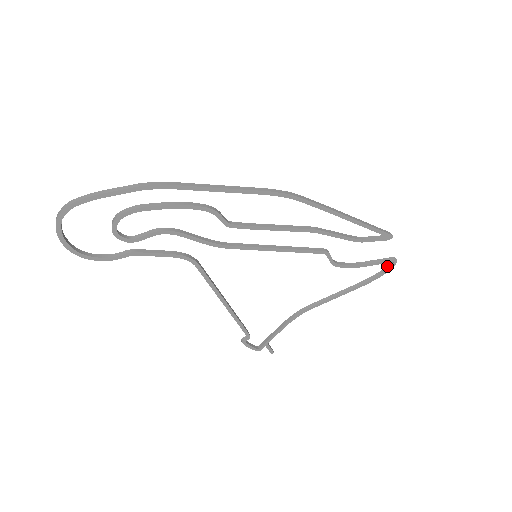
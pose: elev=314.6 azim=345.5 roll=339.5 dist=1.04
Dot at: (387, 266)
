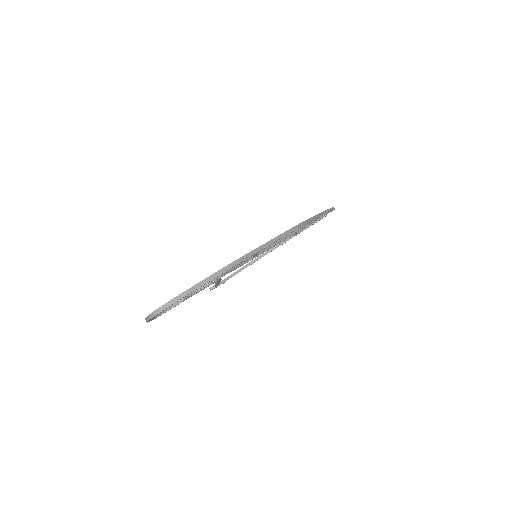
Dot at: occluded
